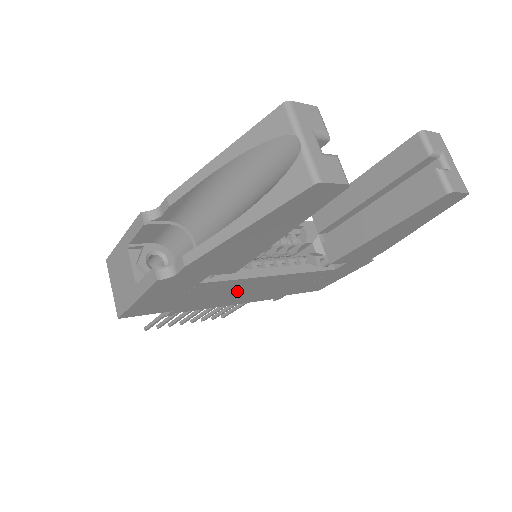
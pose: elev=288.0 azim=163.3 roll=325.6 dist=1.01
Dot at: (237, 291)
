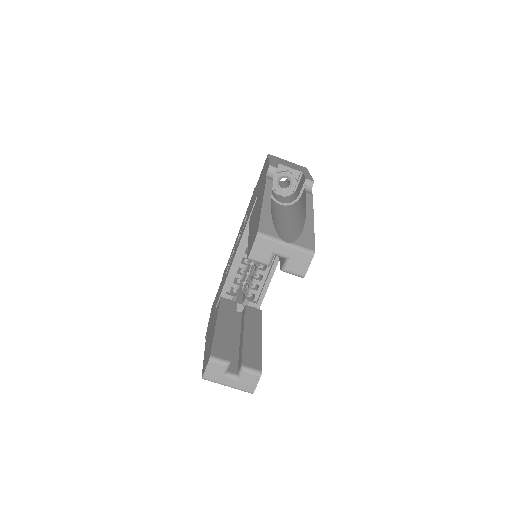
Dot at: occluded
